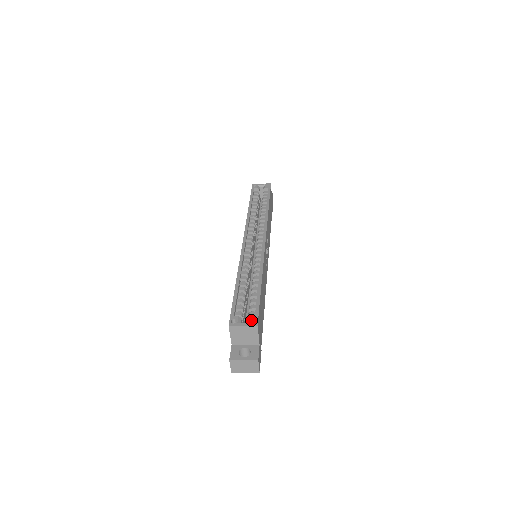
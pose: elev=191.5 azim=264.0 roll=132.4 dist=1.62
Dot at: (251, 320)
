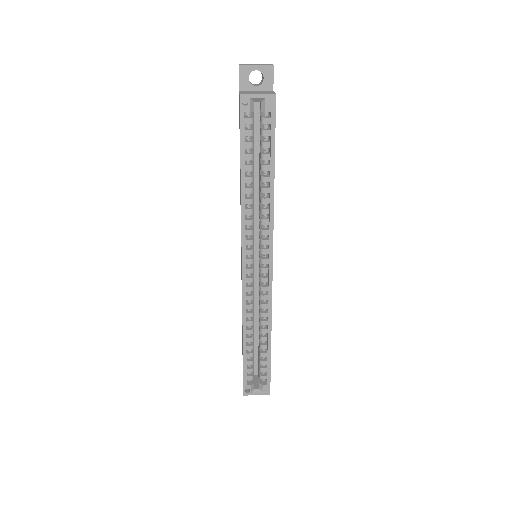
Dot at: (264, 390)
